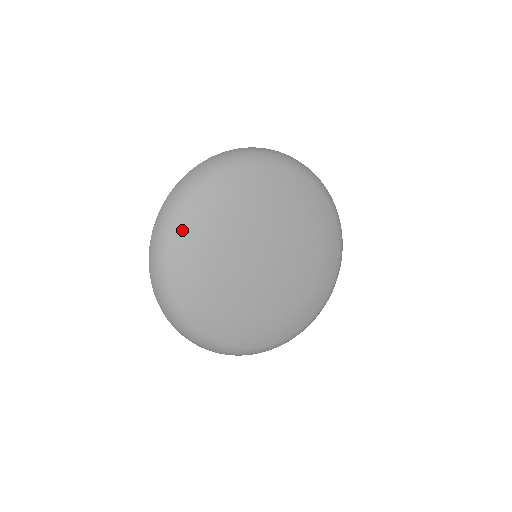
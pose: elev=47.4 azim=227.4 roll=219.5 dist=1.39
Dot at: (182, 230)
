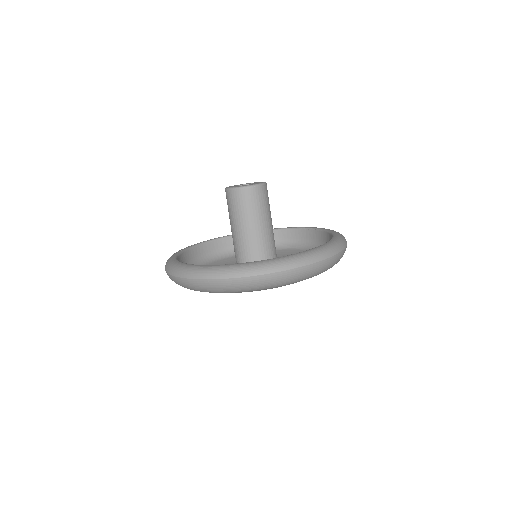
Dot at: occluded
